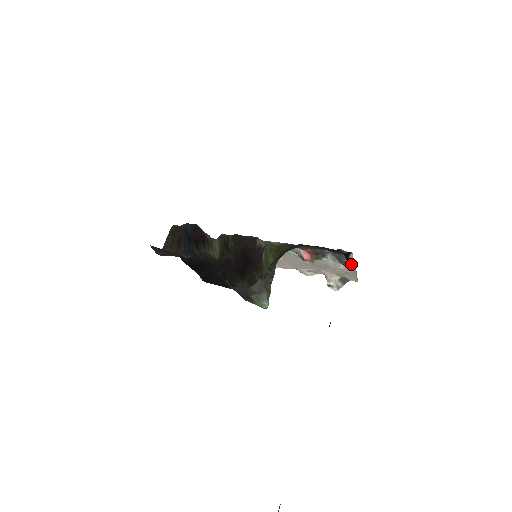
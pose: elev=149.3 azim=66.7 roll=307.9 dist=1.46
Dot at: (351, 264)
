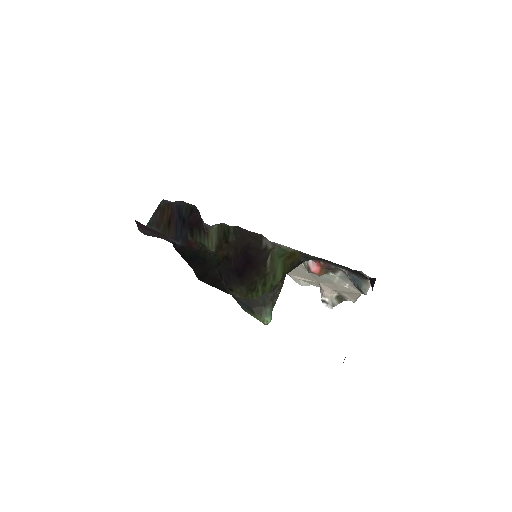
Dot at: occluded
